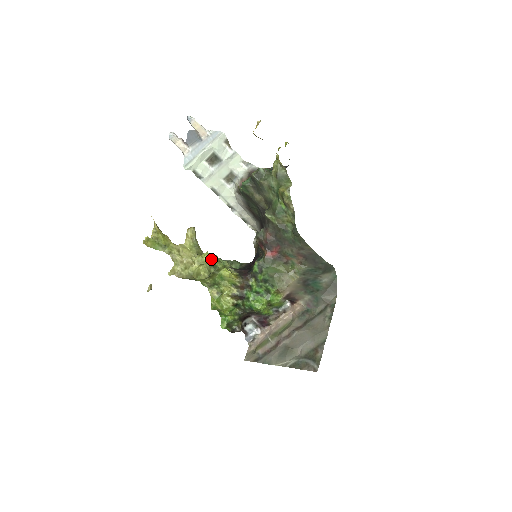
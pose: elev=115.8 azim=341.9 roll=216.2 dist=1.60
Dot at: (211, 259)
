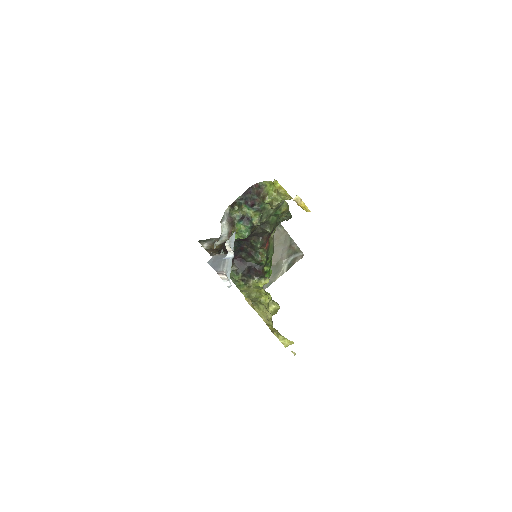
Dot at: (269, 295)
